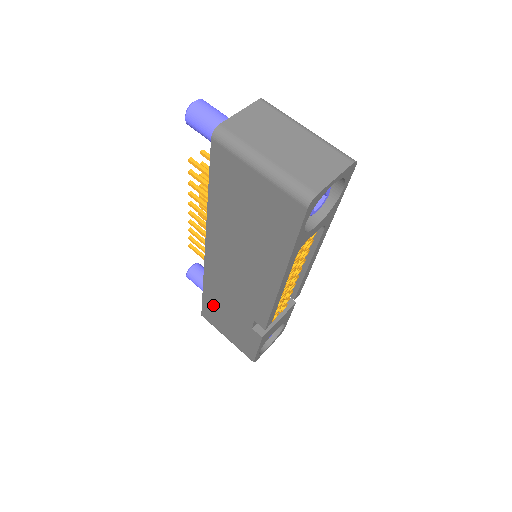
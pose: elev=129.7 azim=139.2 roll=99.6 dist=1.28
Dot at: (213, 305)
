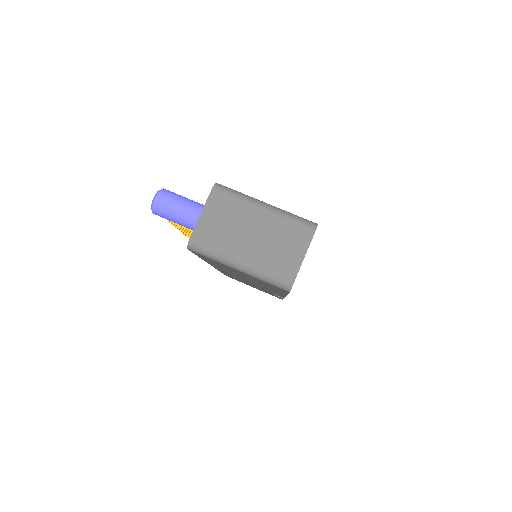
Dot at: (234, 278)
